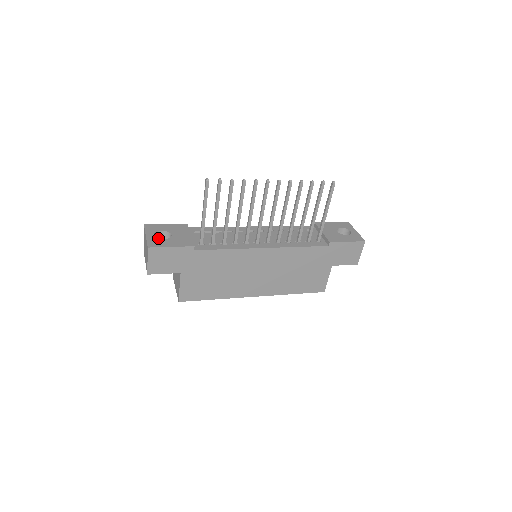
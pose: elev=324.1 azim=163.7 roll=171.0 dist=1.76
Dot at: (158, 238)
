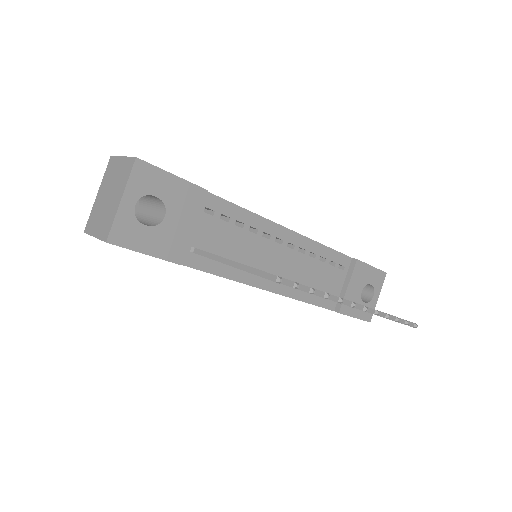
Dot at: occluded
